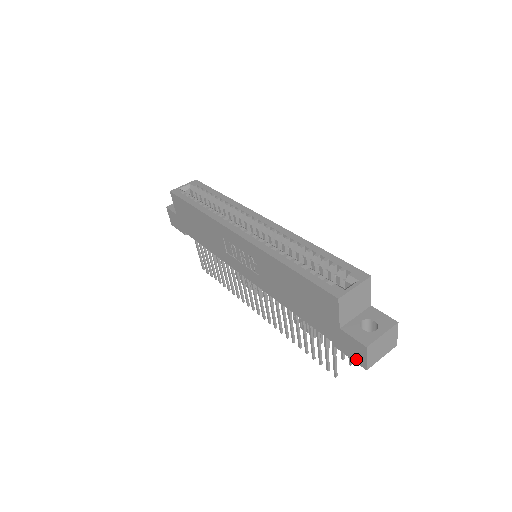
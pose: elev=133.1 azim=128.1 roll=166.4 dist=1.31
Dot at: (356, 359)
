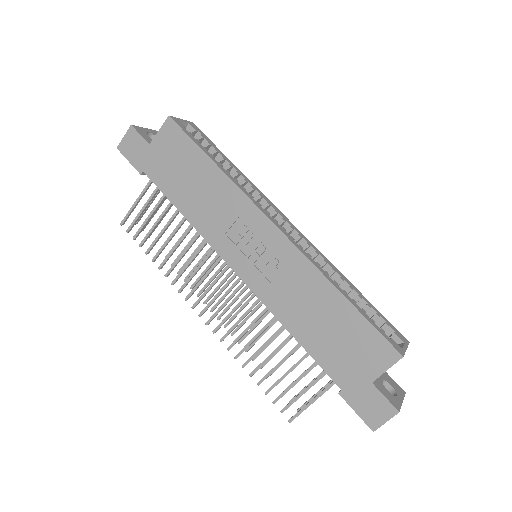
Dot at: (367, 418)
